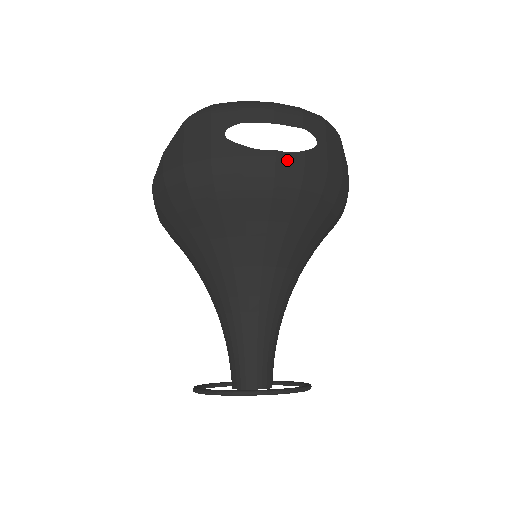
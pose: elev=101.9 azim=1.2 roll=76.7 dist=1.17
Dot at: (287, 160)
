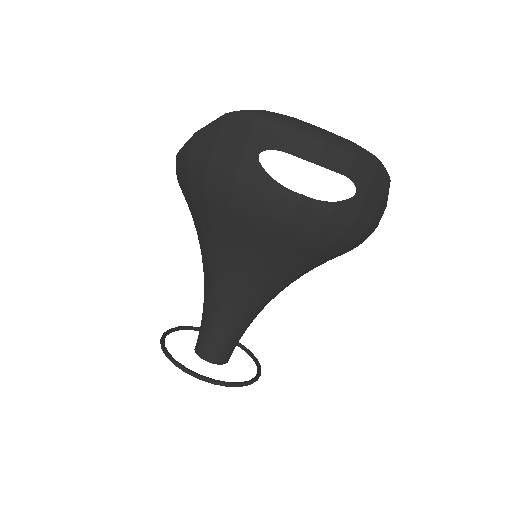
Dot at: (312, 208)
